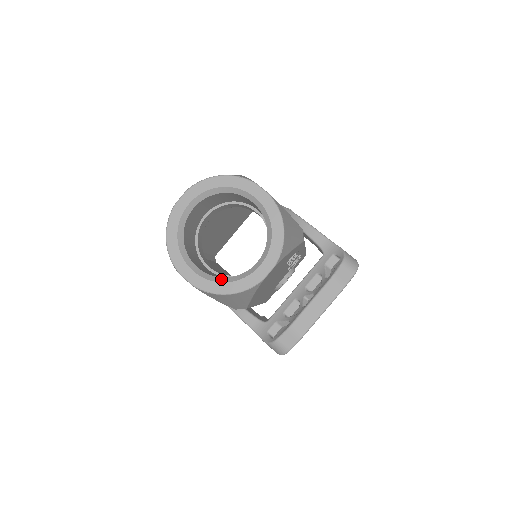
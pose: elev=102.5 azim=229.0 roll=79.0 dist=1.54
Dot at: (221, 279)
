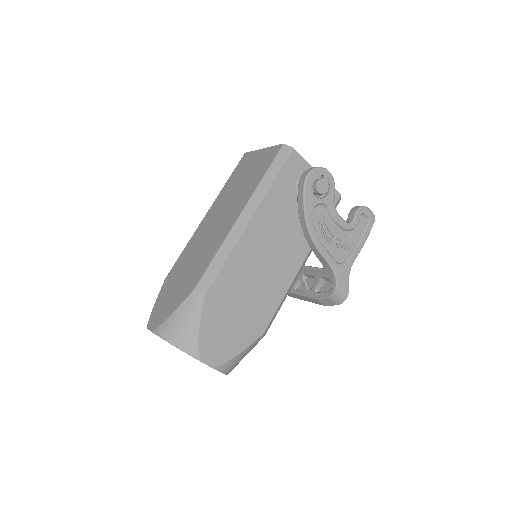
Dot at: occluded
